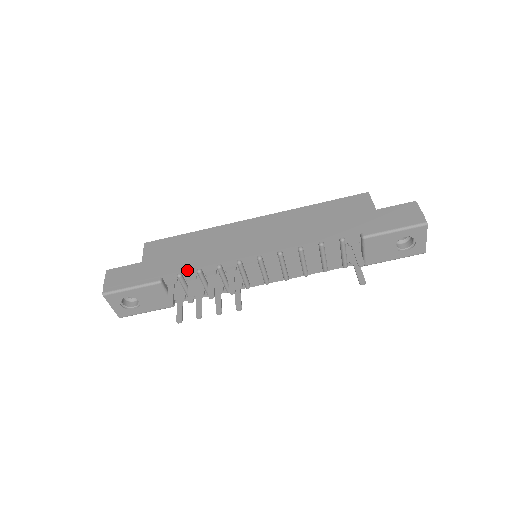
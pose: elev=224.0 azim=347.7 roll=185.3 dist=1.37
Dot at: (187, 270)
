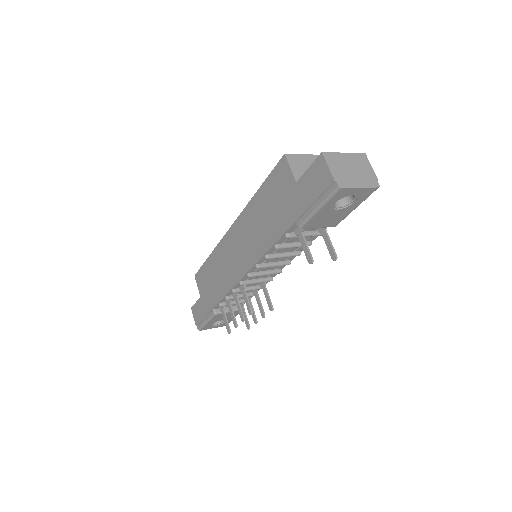
Dot at: (220, 301)
